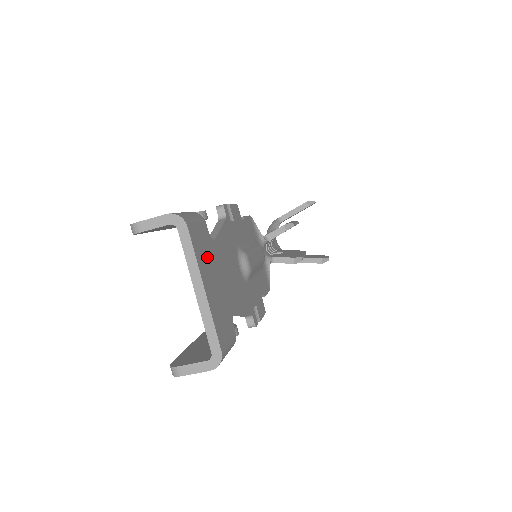
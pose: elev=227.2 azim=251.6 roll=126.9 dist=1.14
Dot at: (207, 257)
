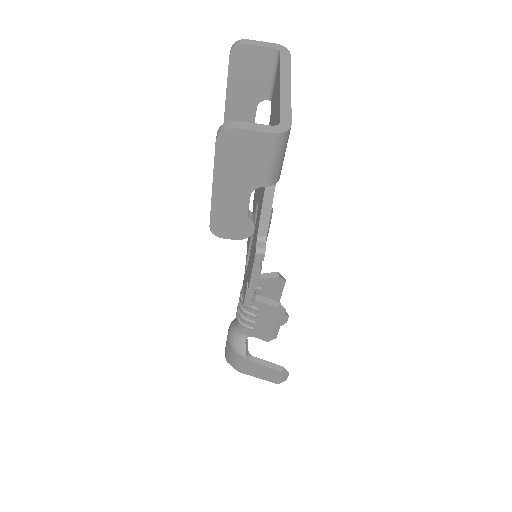
Dot at: occluded
